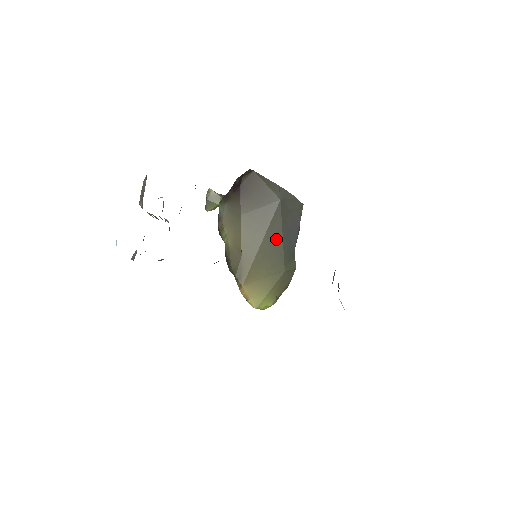
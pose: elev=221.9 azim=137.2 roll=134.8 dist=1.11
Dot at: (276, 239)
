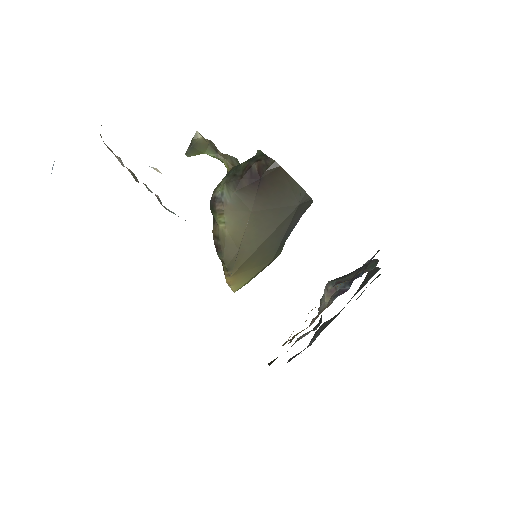
Dot at: (278, 237)
